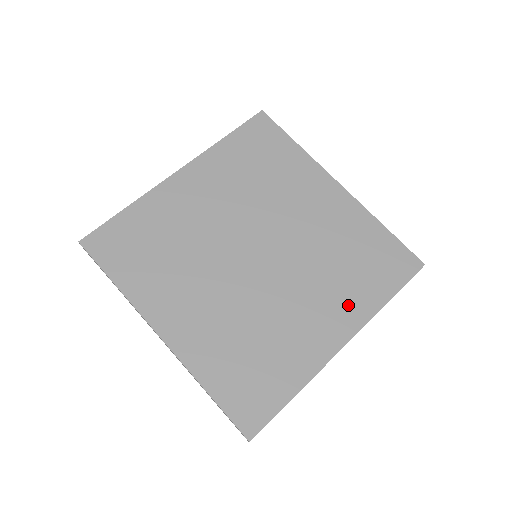
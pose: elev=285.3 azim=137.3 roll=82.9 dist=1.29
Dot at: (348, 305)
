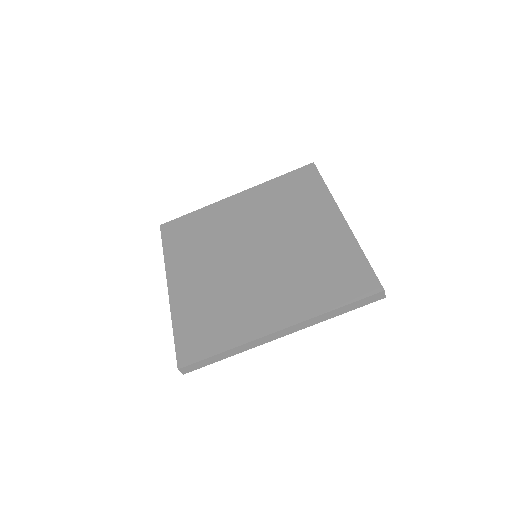
Dot at: (299, 303)
